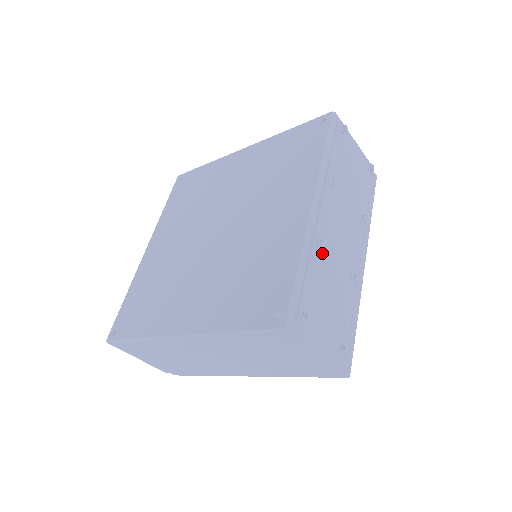
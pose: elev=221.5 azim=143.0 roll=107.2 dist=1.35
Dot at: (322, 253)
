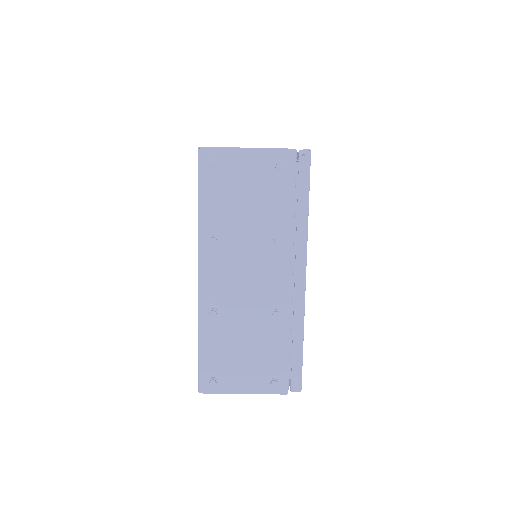
Dot at: (221, 317)
